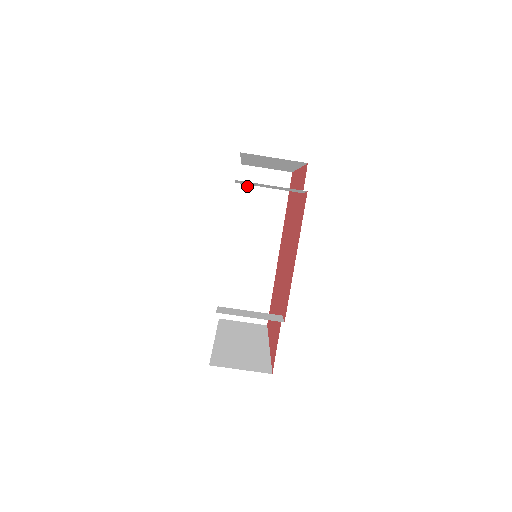
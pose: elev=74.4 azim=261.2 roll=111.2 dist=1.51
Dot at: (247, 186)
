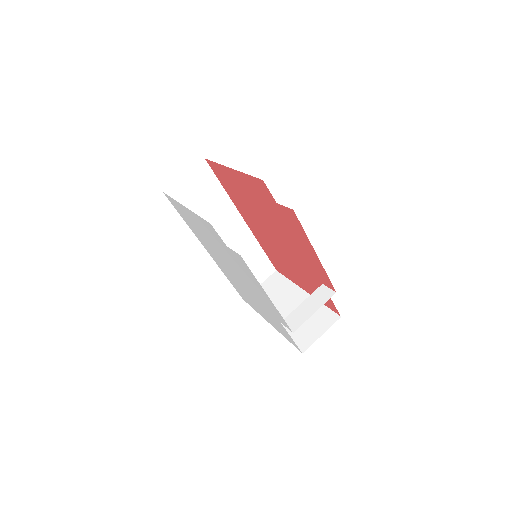
Dot at: (182, 202)
